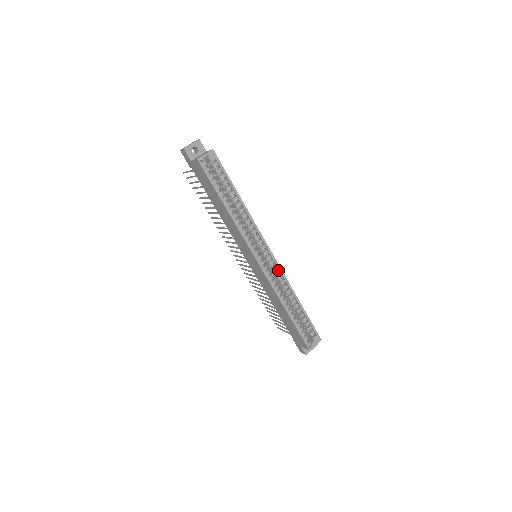
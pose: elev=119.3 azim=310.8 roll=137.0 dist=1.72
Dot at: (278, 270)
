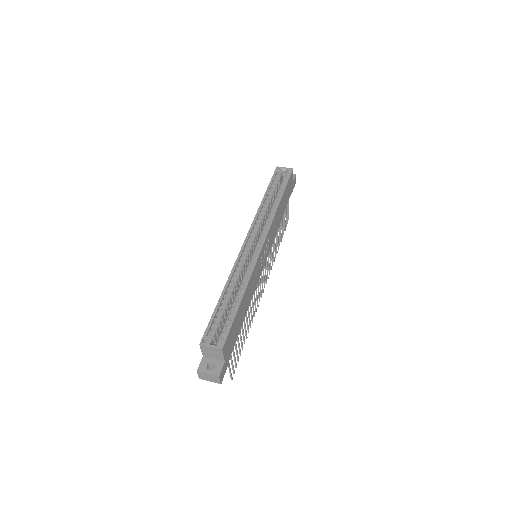
Dot at: (255, 259)
